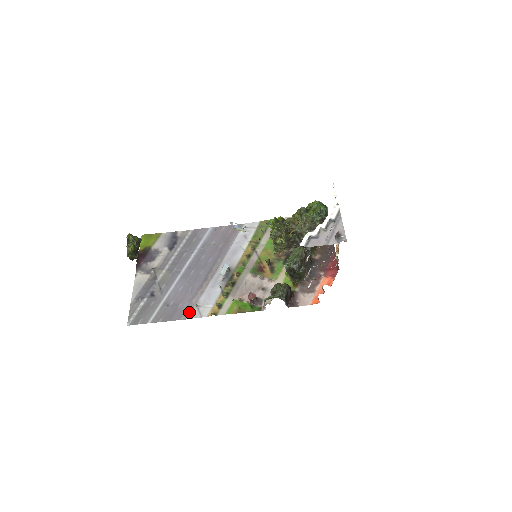
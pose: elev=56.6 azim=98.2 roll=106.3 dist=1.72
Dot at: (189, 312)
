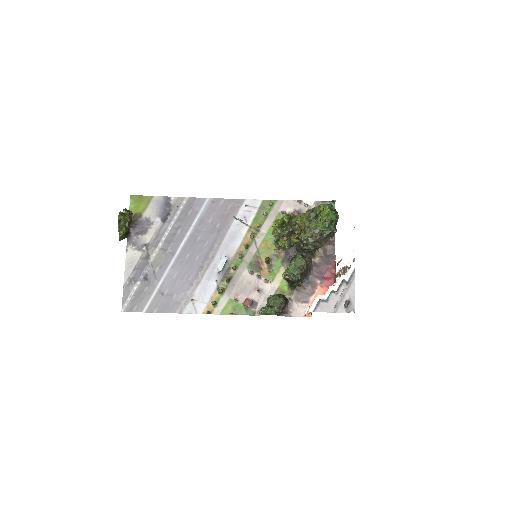
Dot at: (184, 305)
